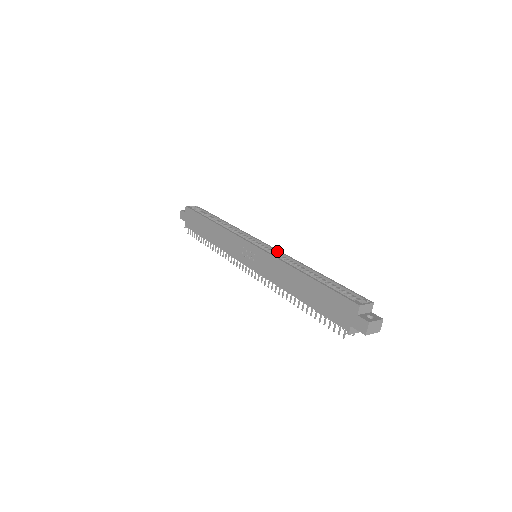
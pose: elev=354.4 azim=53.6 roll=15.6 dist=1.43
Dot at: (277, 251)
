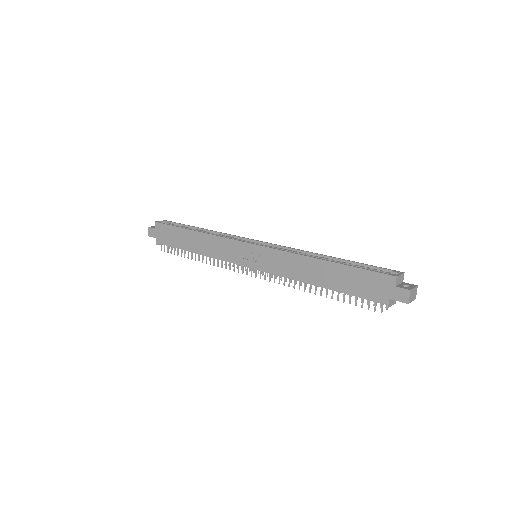
Dot at: (280, 246)
